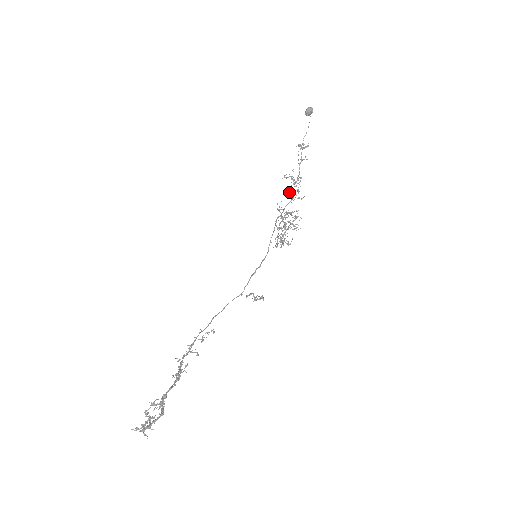
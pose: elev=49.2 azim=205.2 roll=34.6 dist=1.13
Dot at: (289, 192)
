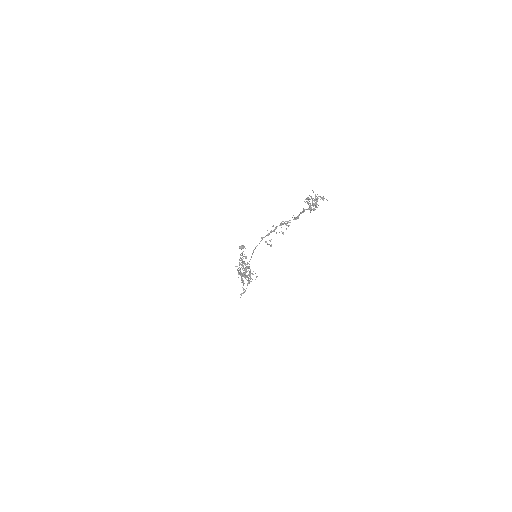
Dot at: occluded
